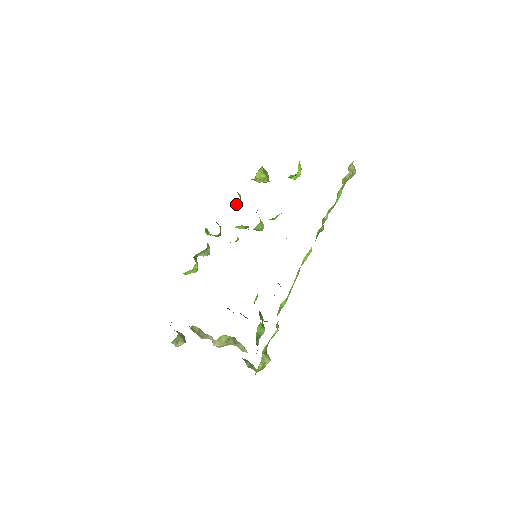
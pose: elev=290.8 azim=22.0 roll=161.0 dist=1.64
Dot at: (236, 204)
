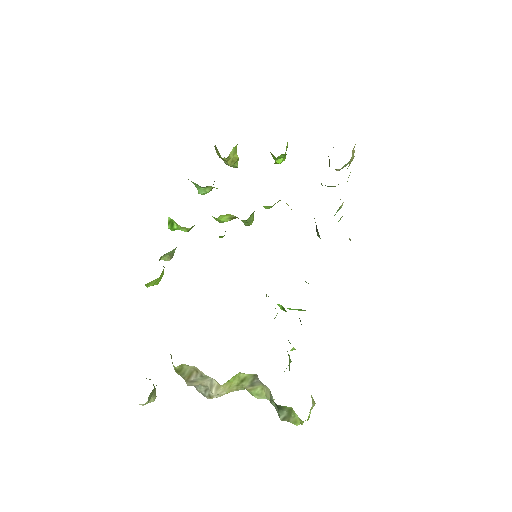
Dot at: (210, 187)
